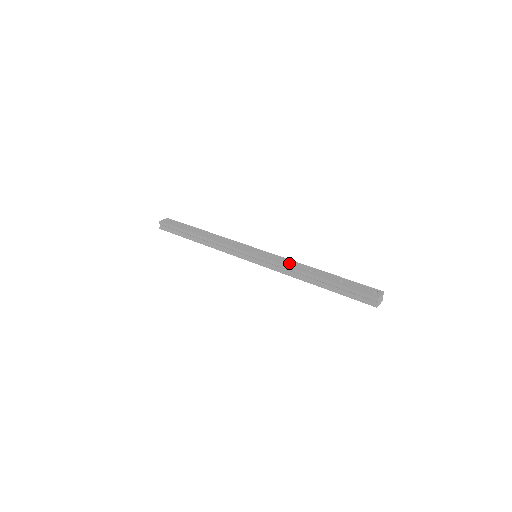
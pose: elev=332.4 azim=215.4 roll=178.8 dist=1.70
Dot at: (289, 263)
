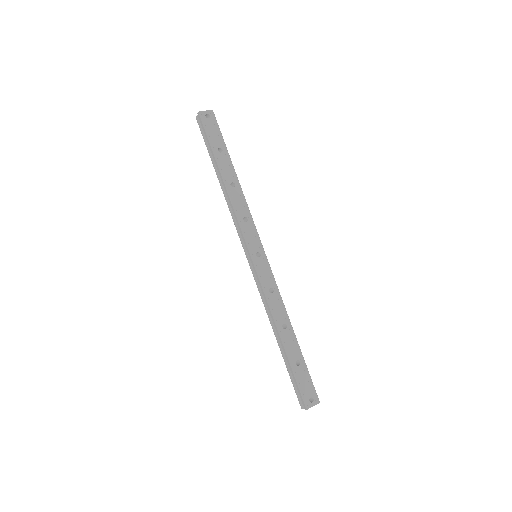
Dot at: (274, 299)
